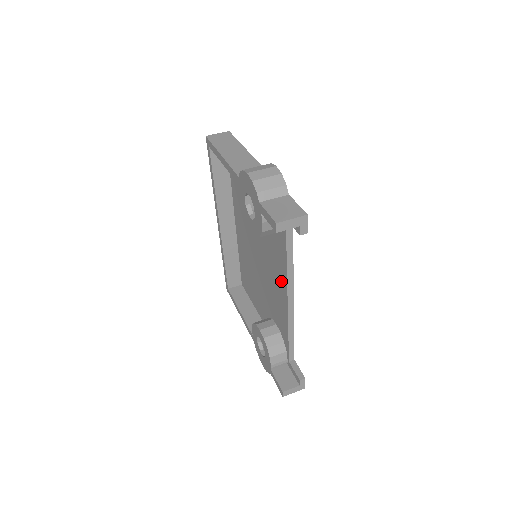
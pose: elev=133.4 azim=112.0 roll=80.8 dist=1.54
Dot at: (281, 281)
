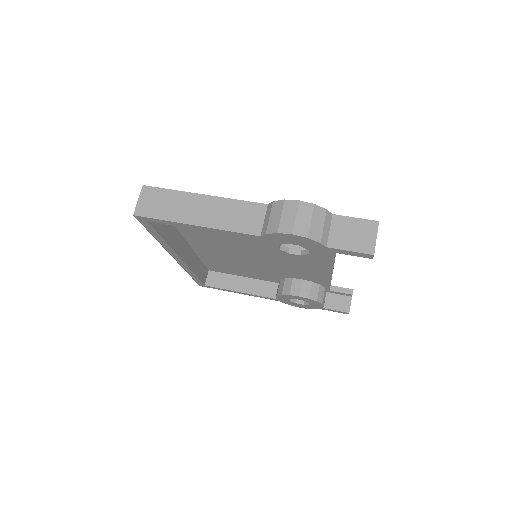
Dot at: occluded
